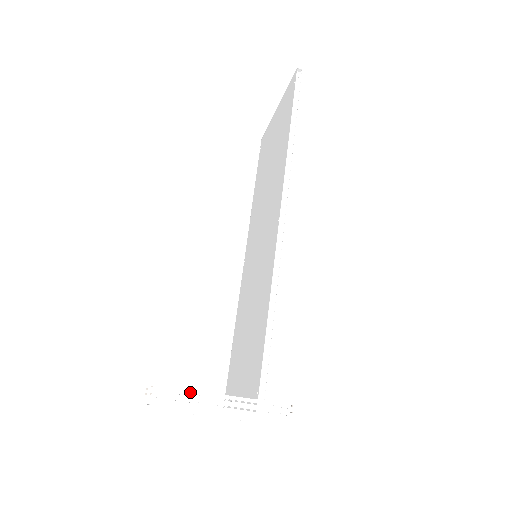
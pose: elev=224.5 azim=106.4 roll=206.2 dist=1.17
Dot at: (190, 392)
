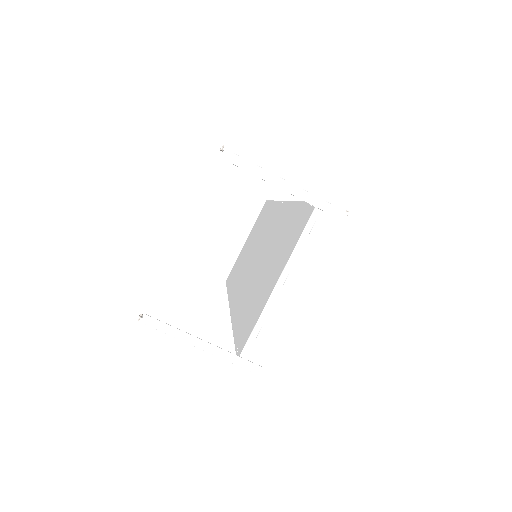
Dot at: occluded
